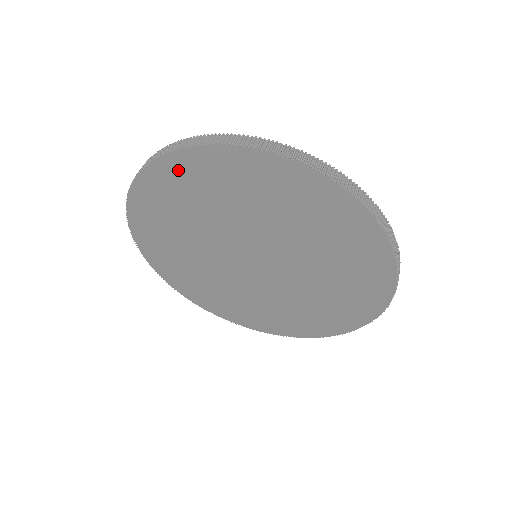
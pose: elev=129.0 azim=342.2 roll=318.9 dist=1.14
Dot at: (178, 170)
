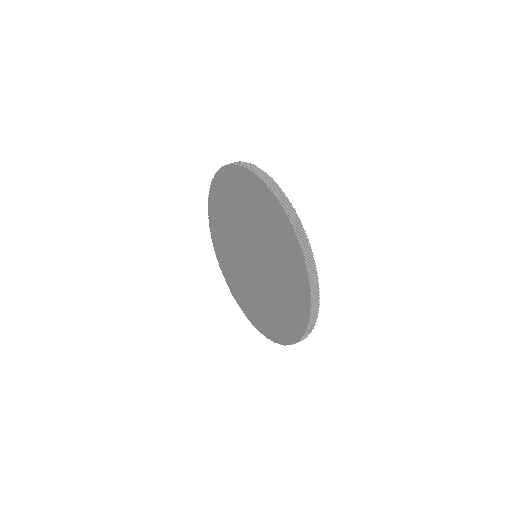
Dot at: (271, 204)
